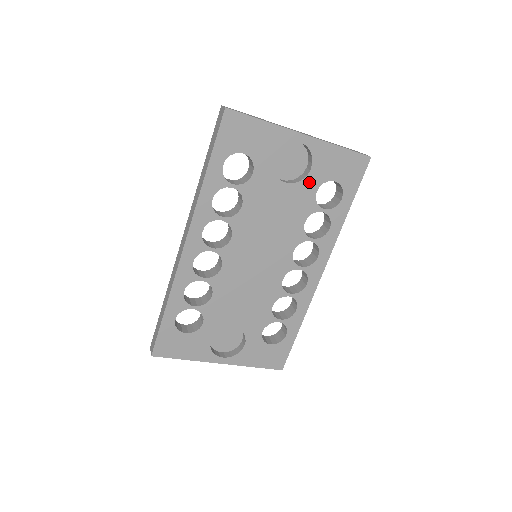
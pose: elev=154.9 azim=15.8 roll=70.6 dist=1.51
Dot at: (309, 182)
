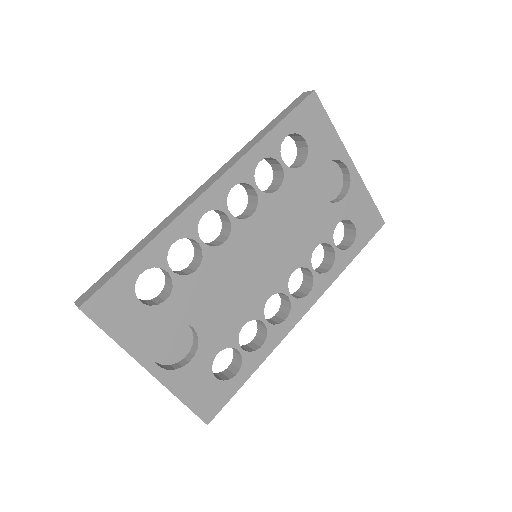
Dot at: (337, 209)
